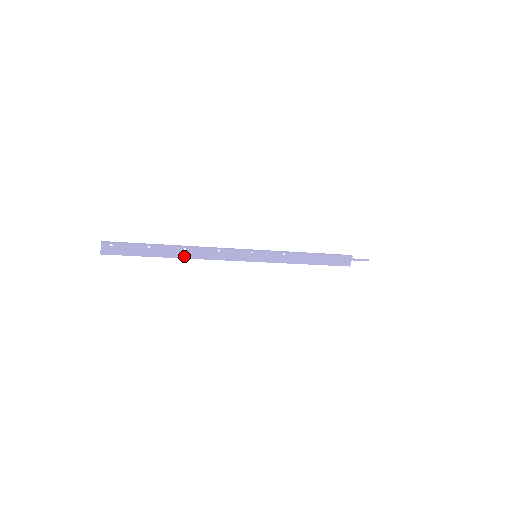
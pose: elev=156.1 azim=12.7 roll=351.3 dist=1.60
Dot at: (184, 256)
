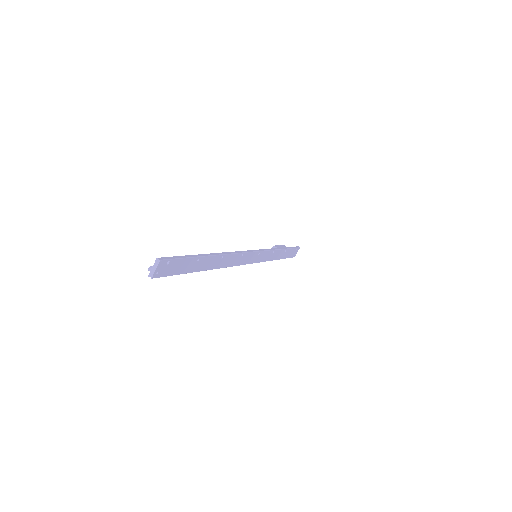
Dot at: (218, 266)
